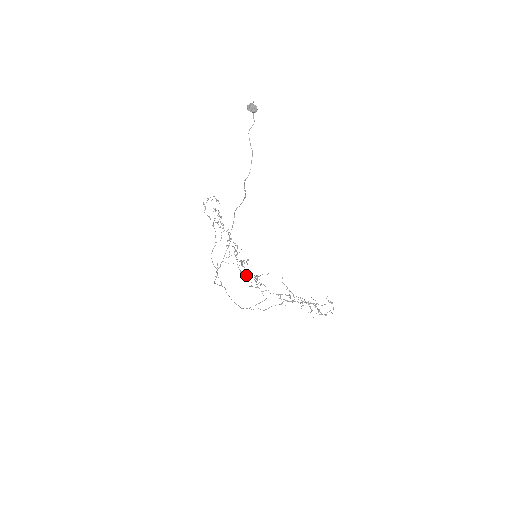
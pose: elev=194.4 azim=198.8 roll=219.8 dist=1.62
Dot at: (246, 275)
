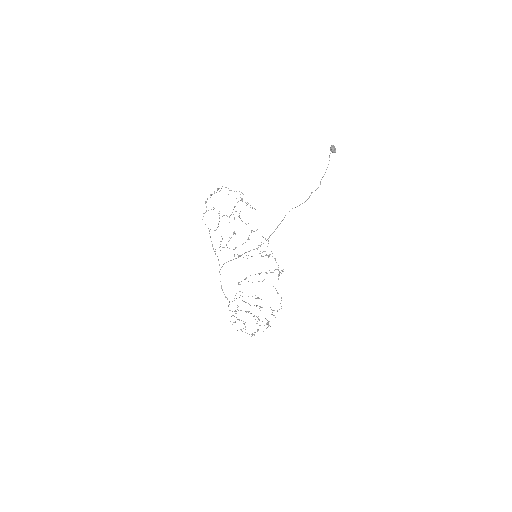
Dot at: occluded
